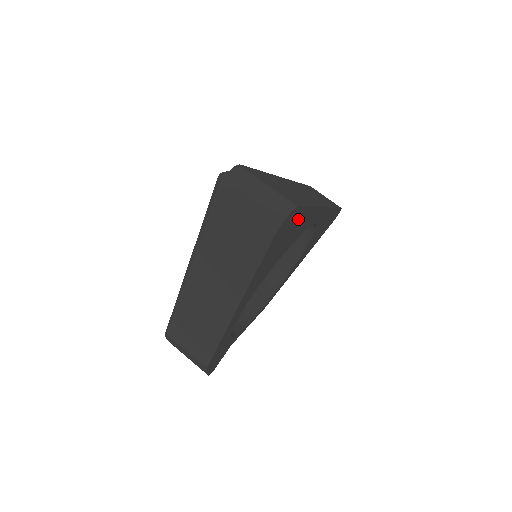
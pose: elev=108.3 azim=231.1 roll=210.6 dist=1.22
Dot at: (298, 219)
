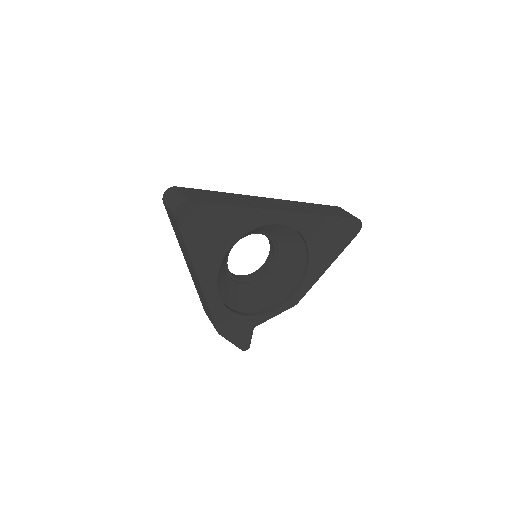
Dot at: (213, 213)
